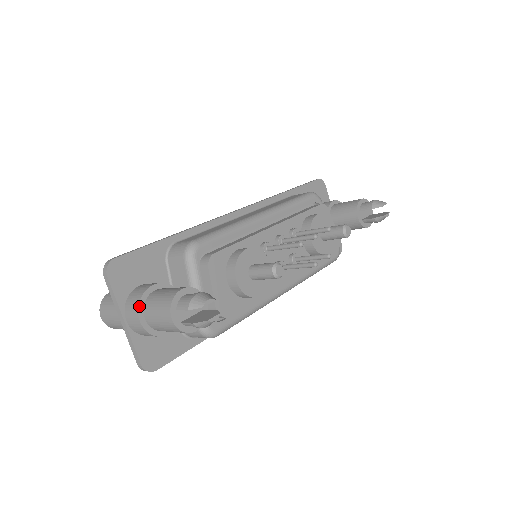
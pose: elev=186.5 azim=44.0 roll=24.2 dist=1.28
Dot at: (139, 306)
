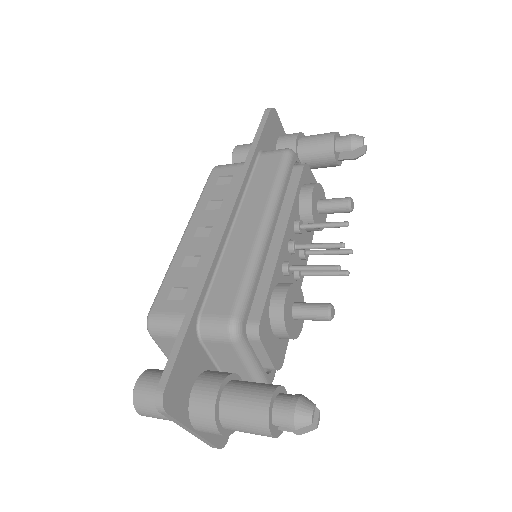
Dot at: (216, 424)
